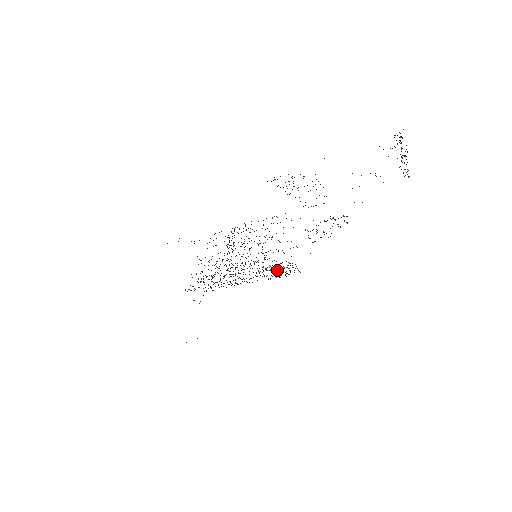
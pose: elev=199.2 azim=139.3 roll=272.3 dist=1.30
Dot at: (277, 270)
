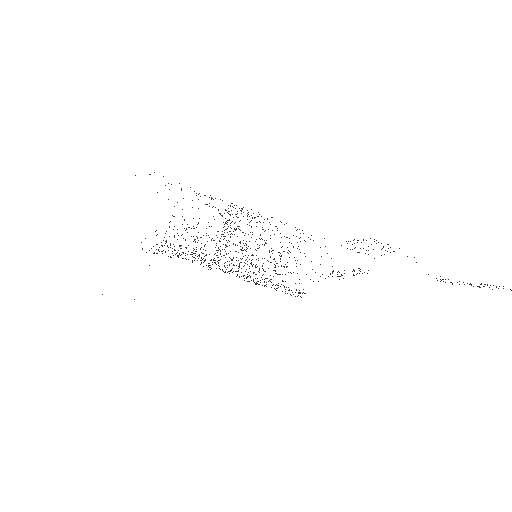
Dot at: occluded
